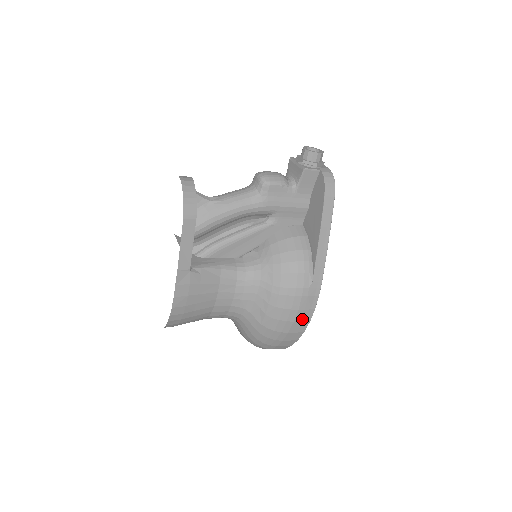
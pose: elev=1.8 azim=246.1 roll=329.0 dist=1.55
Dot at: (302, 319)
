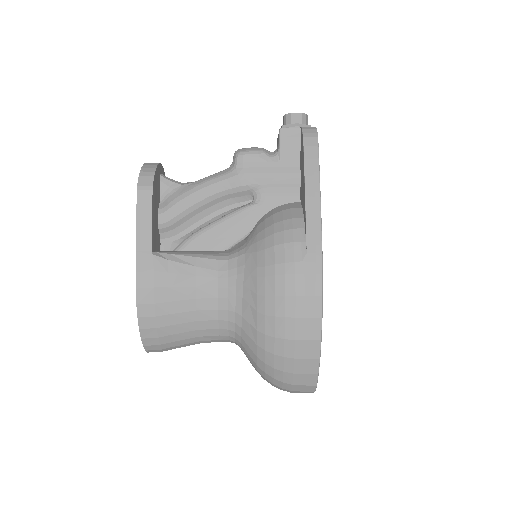
Dot at: (307, 314)
